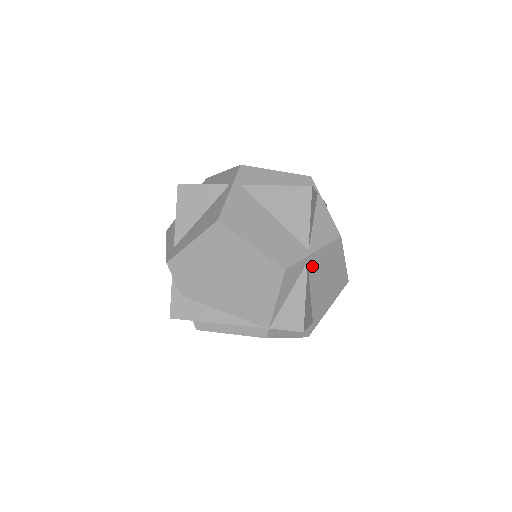
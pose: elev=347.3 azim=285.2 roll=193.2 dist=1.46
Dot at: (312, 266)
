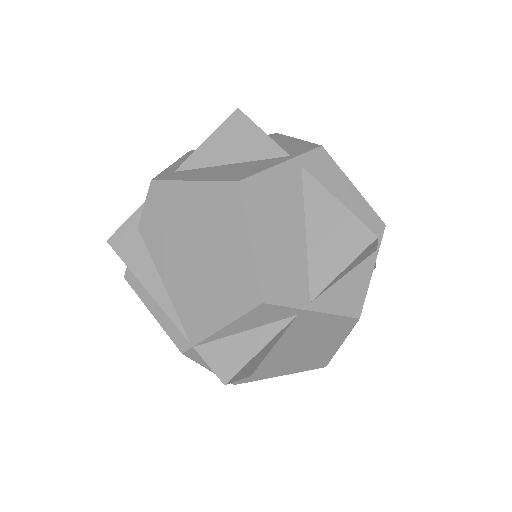
Dot at: (299, 323)
